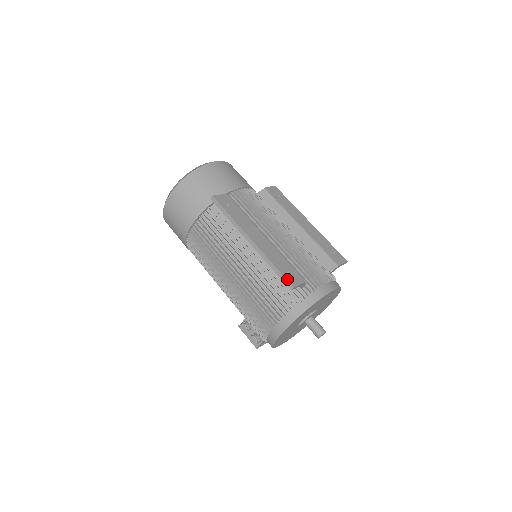
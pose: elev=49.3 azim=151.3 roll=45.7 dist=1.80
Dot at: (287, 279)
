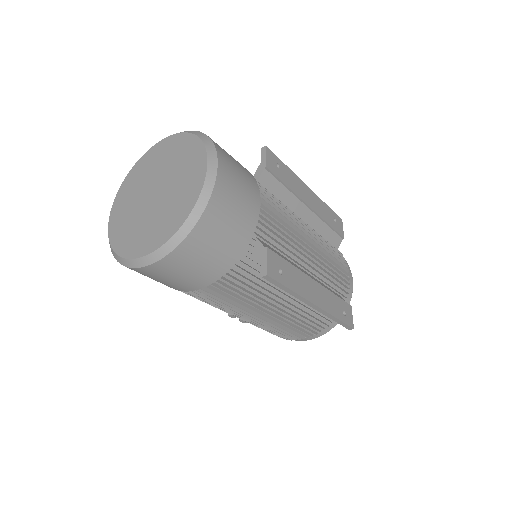
Dot at: (348, 325)
